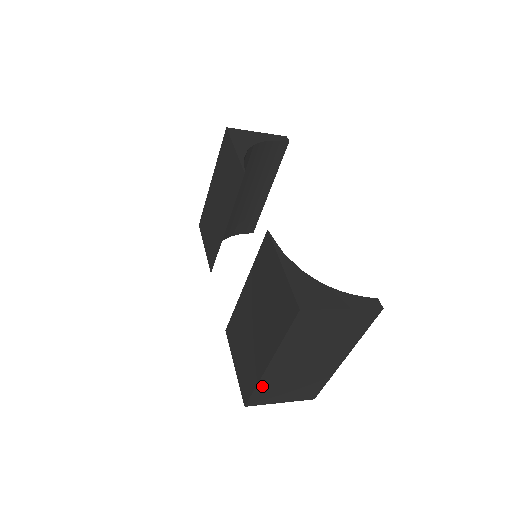
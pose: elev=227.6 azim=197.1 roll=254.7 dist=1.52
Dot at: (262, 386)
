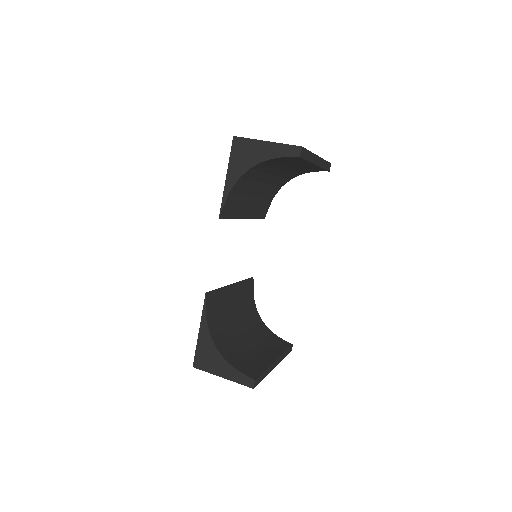
Dot at: occluded
